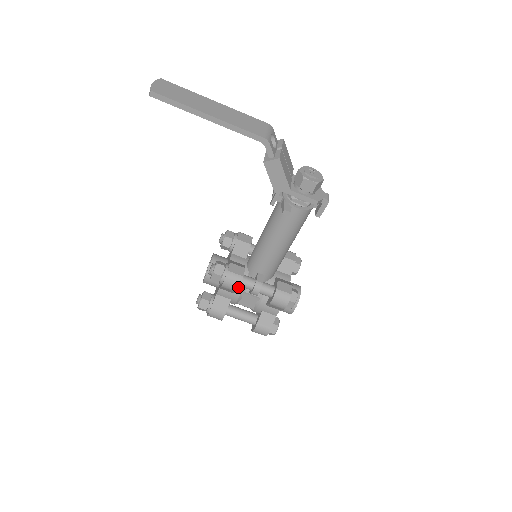
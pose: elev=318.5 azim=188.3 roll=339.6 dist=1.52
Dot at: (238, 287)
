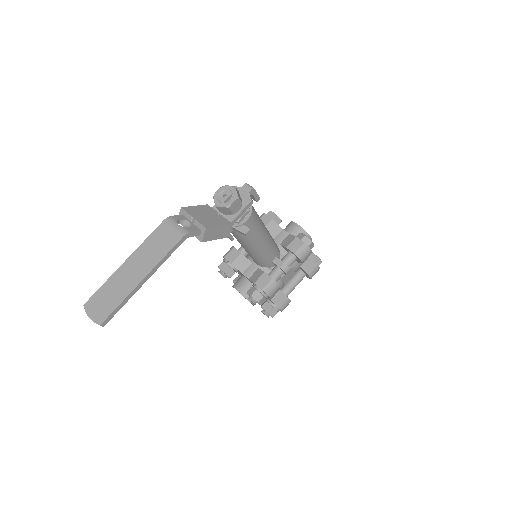
Dot at: (278, 286)
